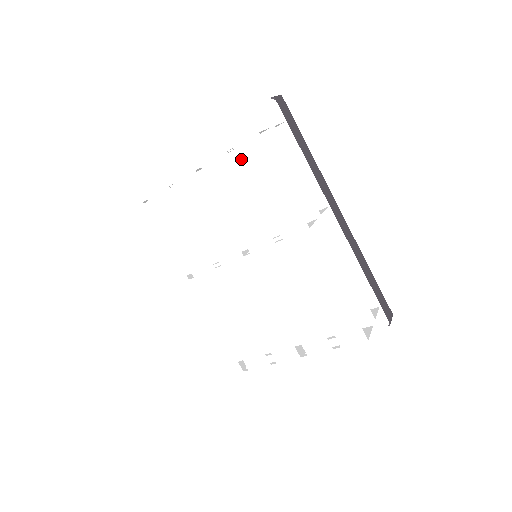
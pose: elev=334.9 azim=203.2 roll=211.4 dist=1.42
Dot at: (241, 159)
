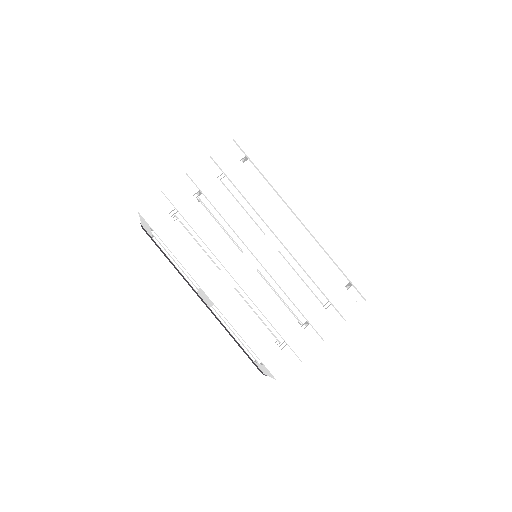
Dot at: (253, 161)
